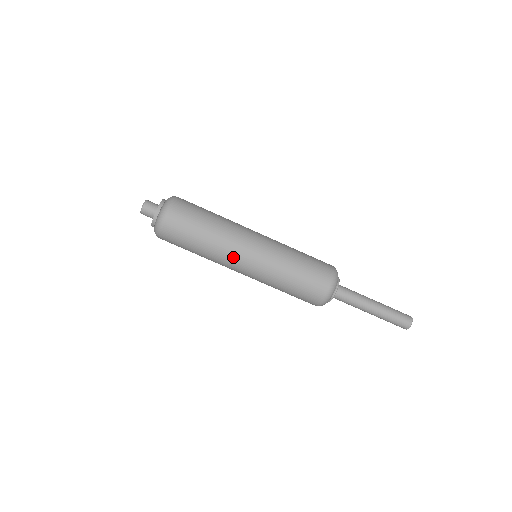
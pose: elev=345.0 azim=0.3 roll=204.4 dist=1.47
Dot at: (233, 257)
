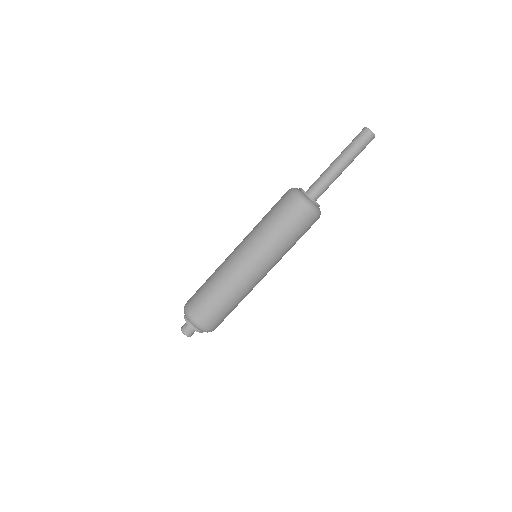
Dot at: (256, 284)
